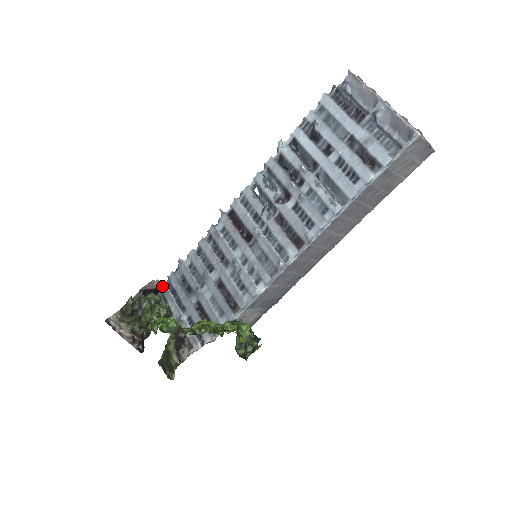
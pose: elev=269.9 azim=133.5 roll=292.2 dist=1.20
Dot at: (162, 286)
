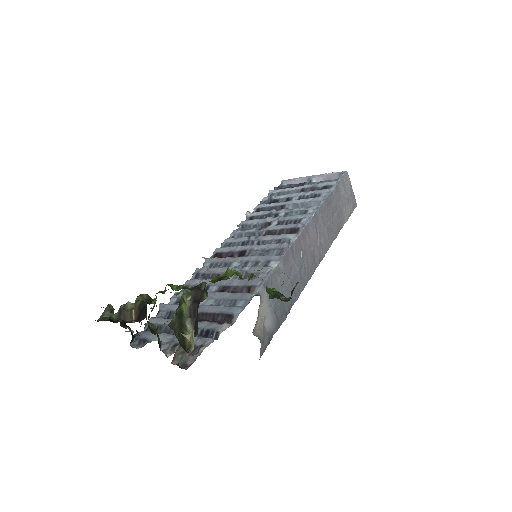
Dot at: (137, 334)
